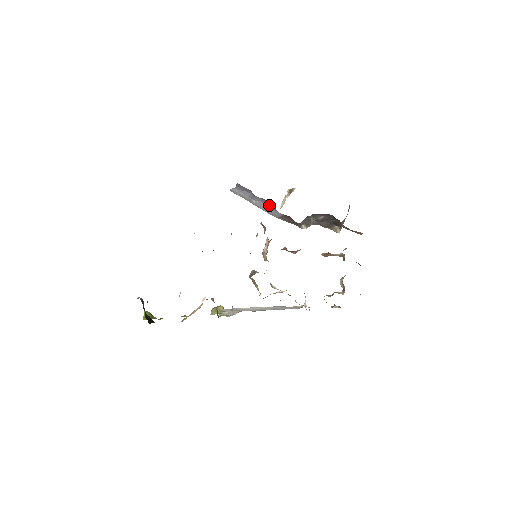
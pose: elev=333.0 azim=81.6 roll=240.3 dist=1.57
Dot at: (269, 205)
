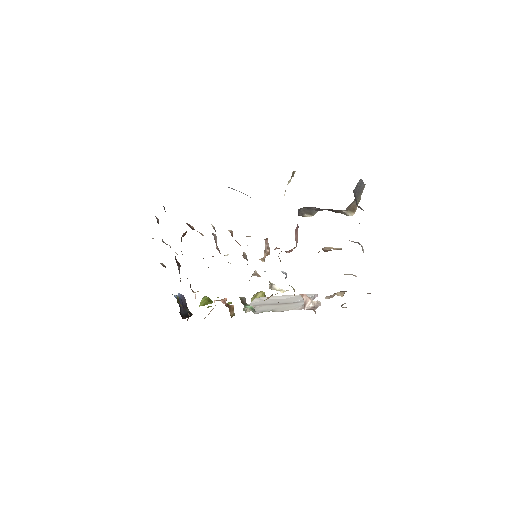
Dot at: occluded
